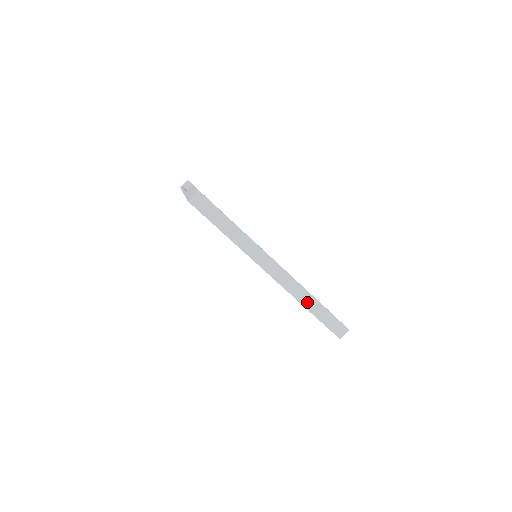
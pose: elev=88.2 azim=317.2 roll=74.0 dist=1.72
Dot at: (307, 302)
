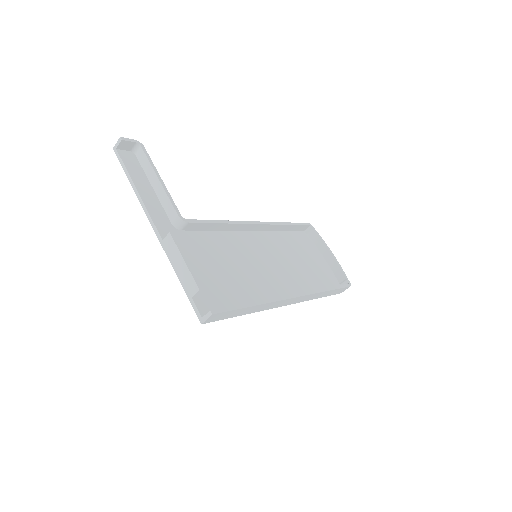
Dot at: (318, 296)
